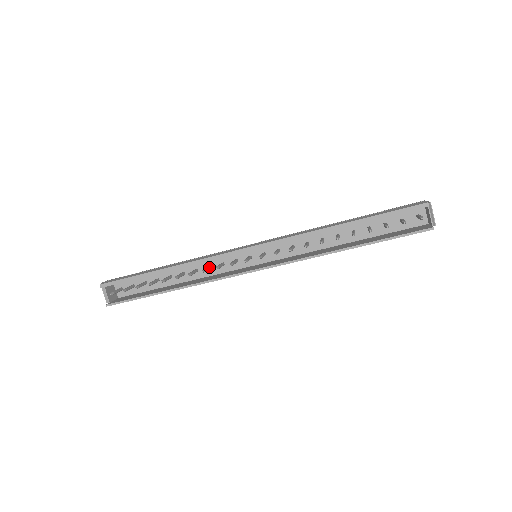
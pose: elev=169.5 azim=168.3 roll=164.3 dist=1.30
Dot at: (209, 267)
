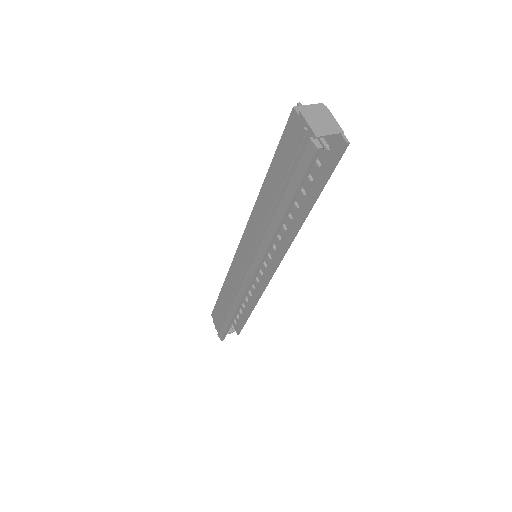
Dot at: occluded
